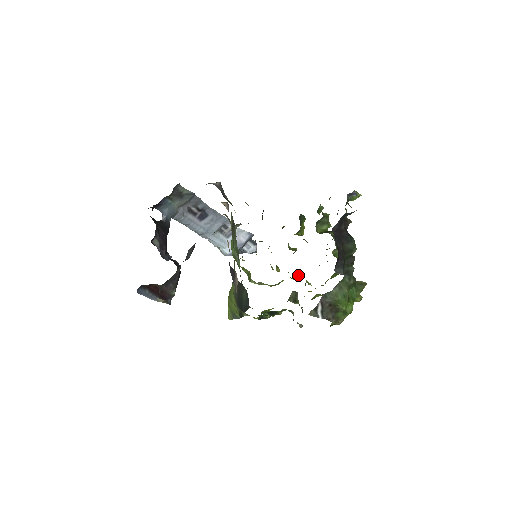
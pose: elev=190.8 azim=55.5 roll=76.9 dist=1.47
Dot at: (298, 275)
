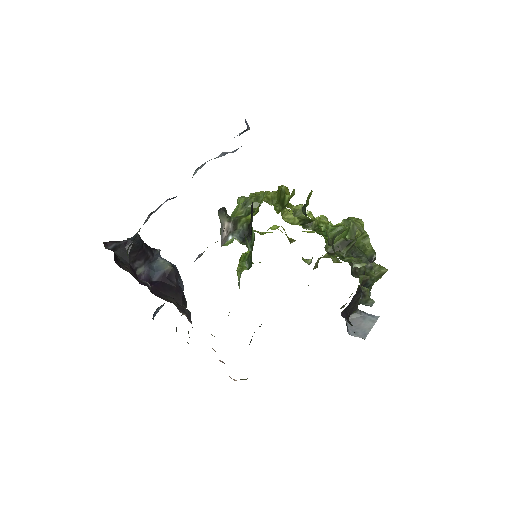
Dot at: (310, 217)
